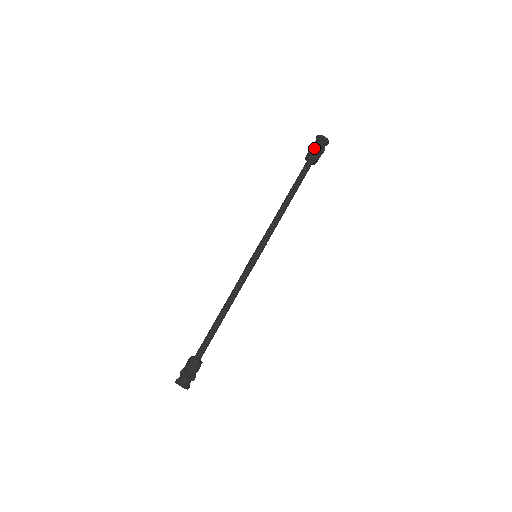
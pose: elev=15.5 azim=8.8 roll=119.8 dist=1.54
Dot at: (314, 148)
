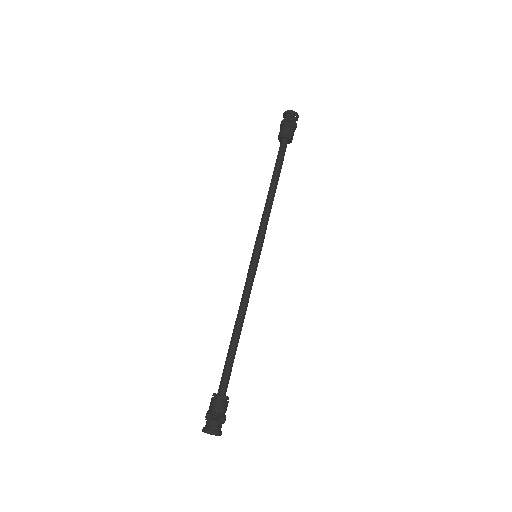
Dot at: (288, 125)
